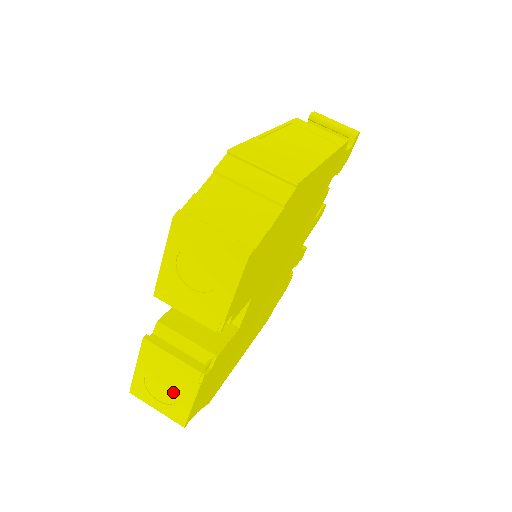
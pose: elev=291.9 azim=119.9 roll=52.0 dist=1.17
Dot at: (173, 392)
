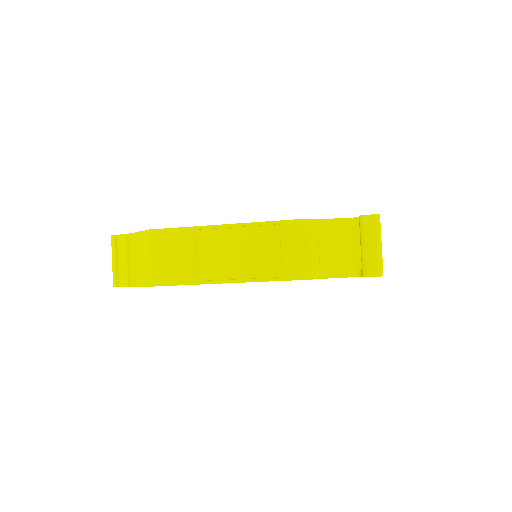
Dot at: occluded
